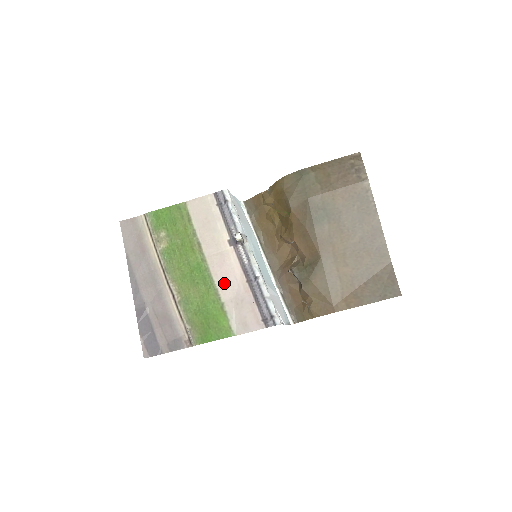
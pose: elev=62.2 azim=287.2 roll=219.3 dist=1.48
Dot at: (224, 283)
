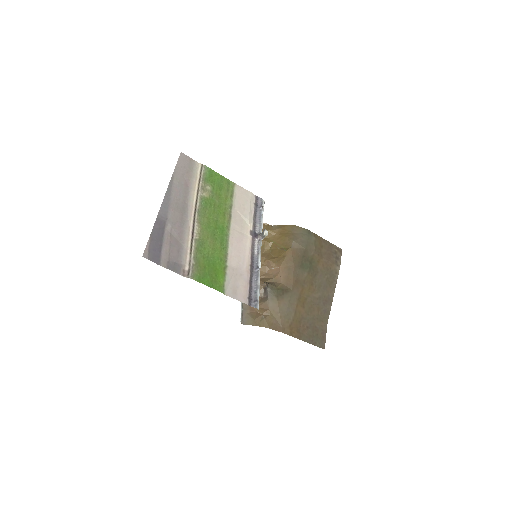
Dot at: (235, 254)
